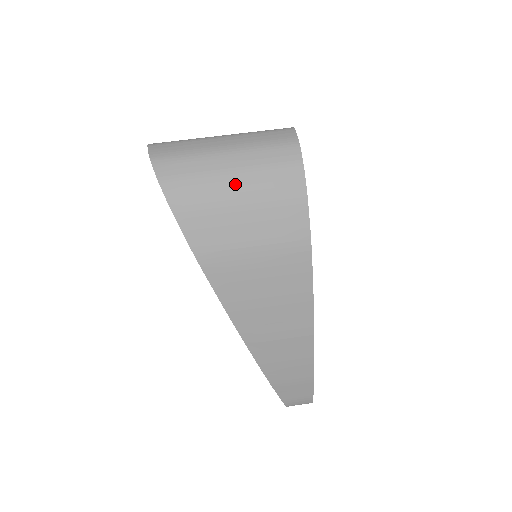
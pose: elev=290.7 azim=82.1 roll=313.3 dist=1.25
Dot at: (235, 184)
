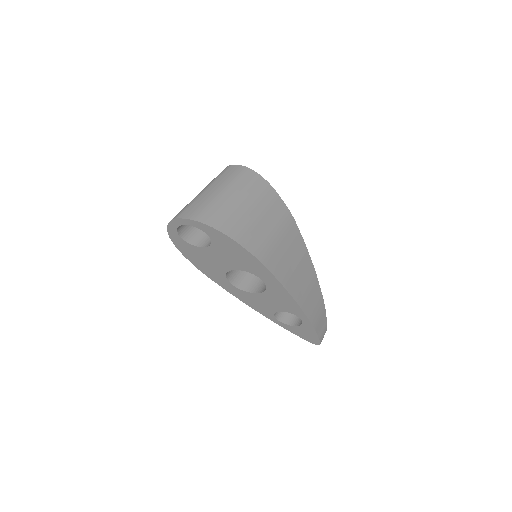
Dot at: (245, 204)
